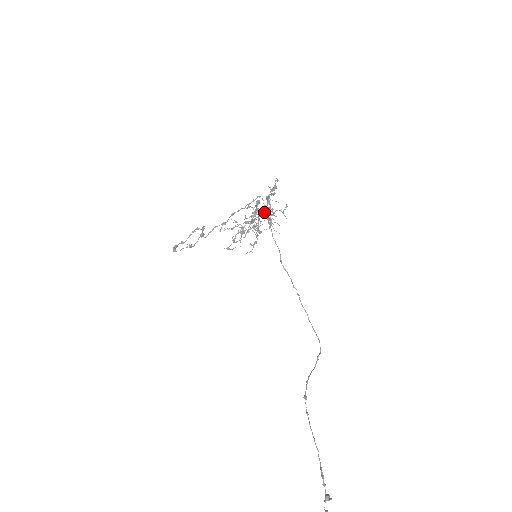
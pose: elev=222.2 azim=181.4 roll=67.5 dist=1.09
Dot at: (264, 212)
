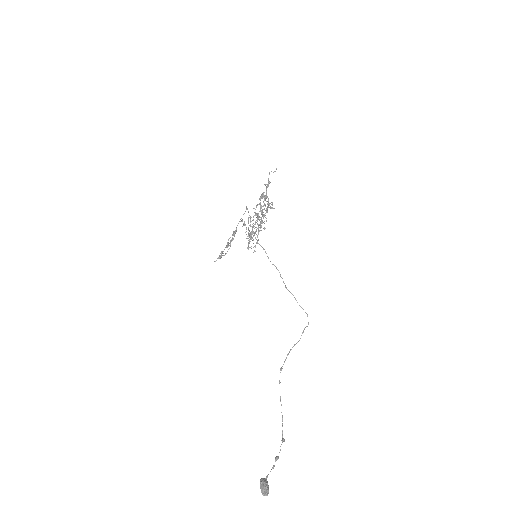
Dot at: (268, 206)
